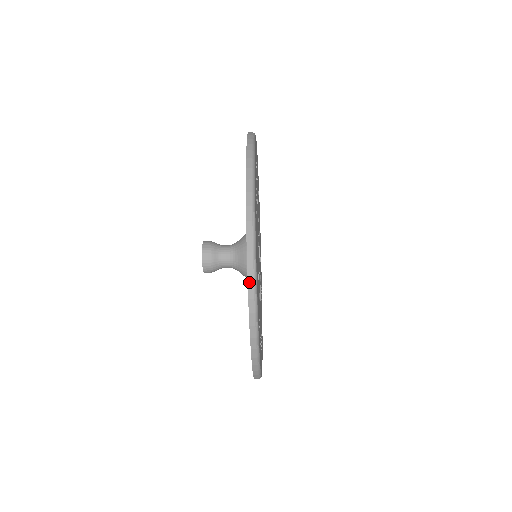
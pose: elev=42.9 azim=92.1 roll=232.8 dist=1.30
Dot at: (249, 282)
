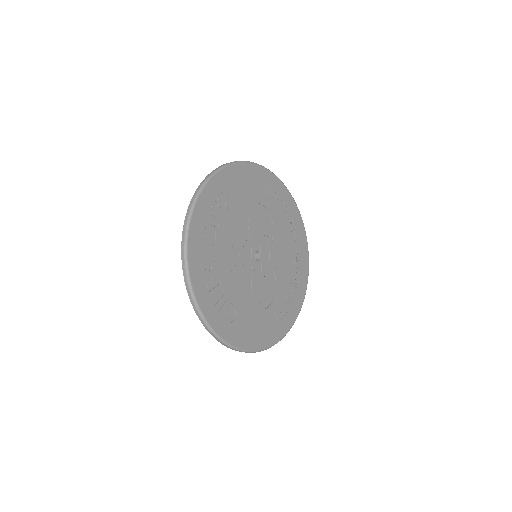
Dot at: (259, 351)
